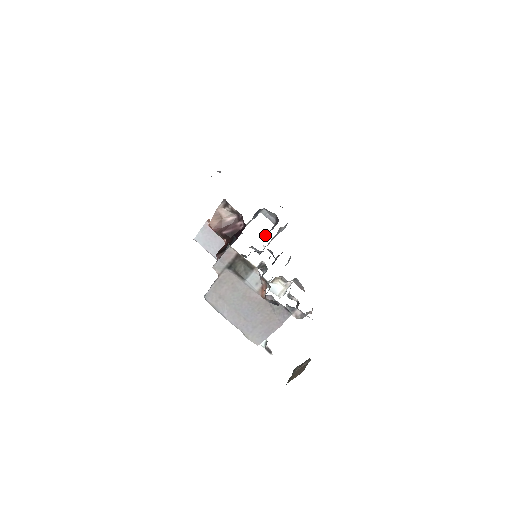
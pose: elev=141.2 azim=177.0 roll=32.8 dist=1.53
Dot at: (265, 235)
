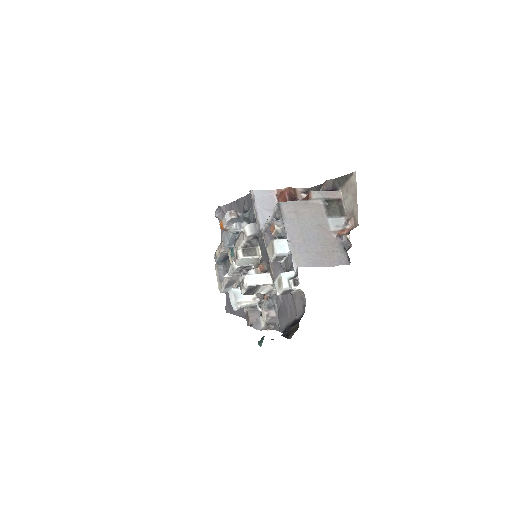
Dot at: occluded
